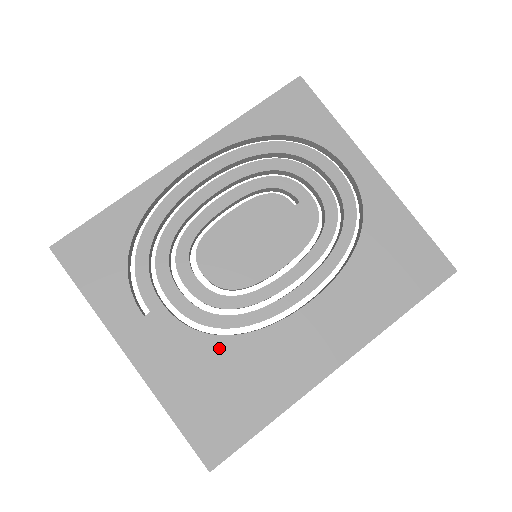
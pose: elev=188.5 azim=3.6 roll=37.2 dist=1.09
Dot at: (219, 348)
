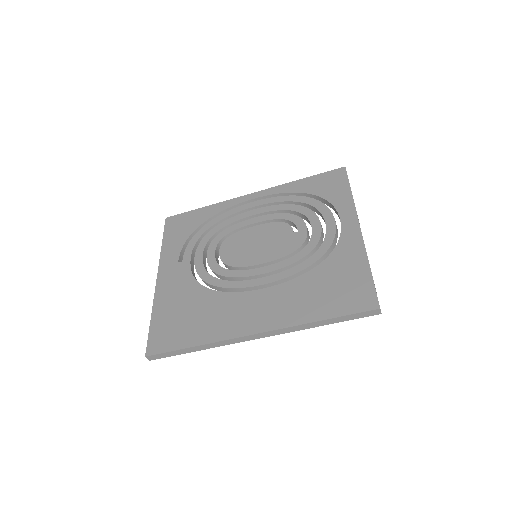
Dot at: (199, 293)
